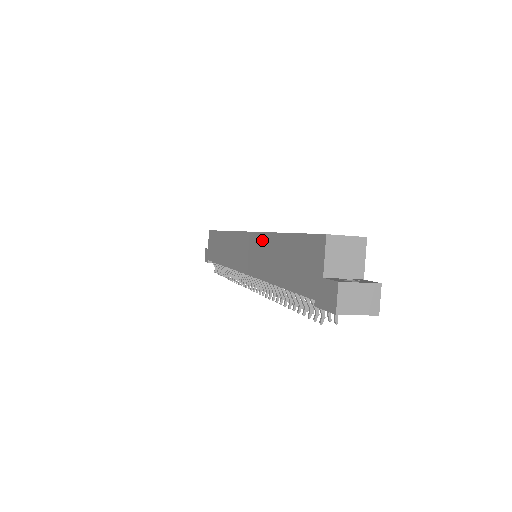
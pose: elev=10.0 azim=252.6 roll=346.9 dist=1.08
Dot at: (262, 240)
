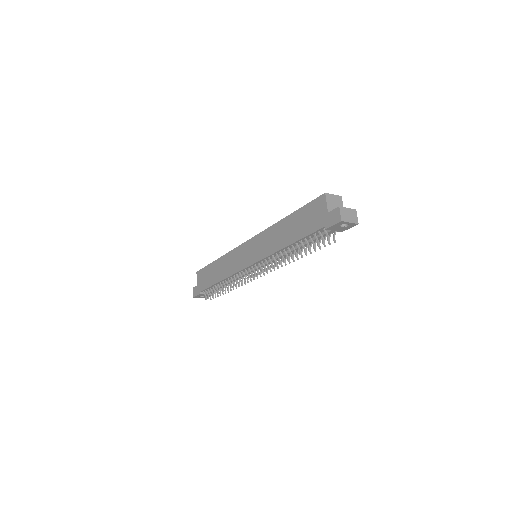
Dot at: (269, 232)
